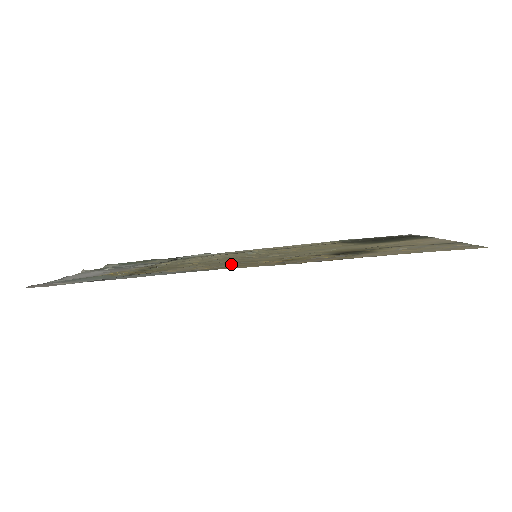
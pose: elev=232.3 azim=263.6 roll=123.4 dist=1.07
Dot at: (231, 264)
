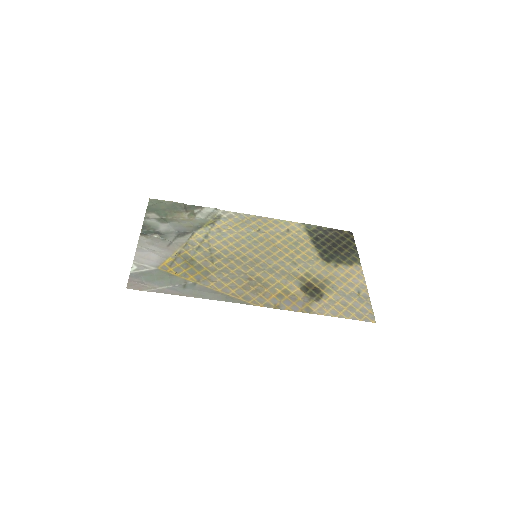
Dot at: (245, 285)
